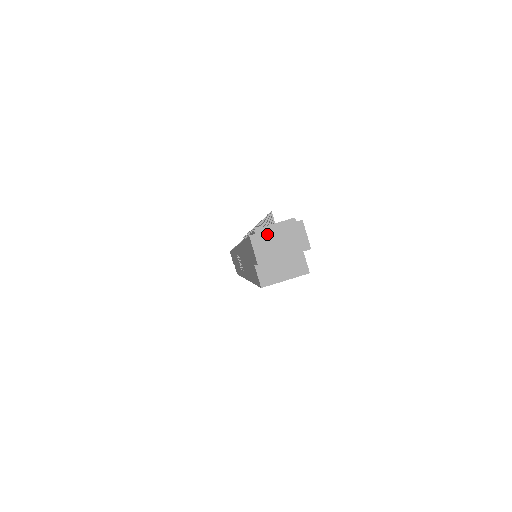
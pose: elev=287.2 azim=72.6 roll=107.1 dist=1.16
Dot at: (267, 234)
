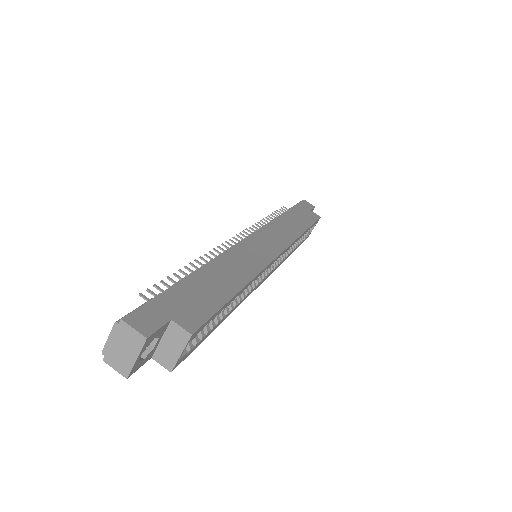
Dot at: (111, 350)
